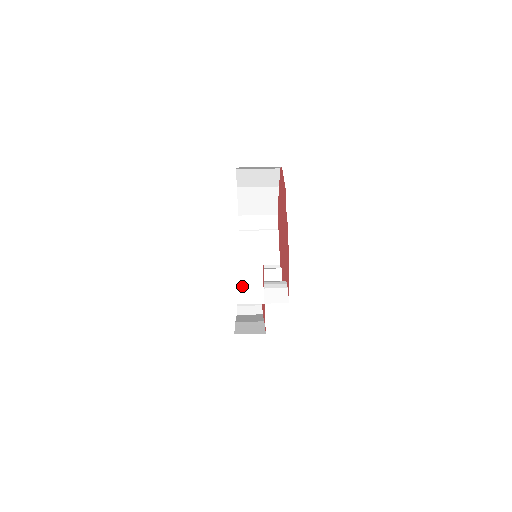
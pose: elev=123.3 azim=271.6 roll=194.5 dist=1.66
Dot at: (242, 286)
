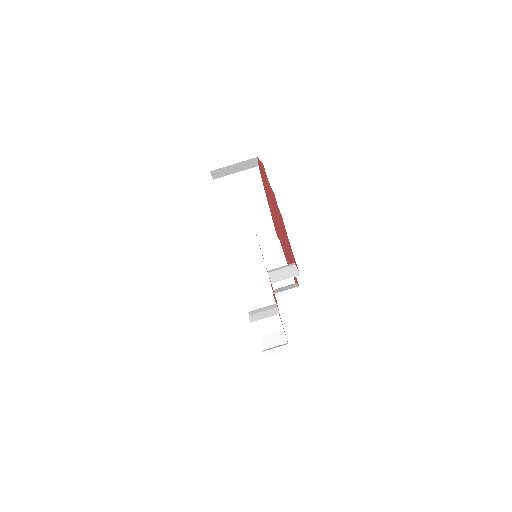
Dot at: (241, 272)
